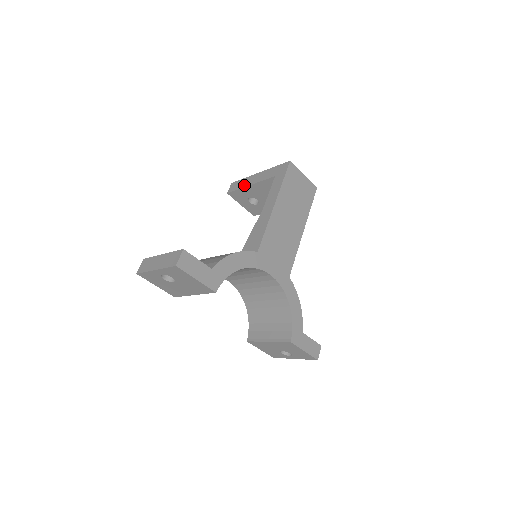
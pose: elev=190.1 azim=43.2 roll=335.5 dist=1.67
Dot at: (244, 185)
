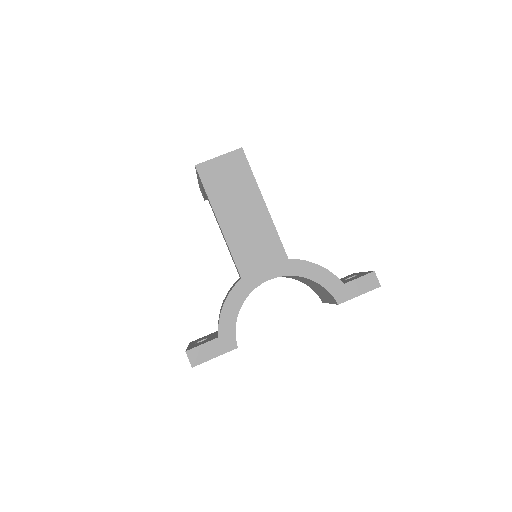
Dot at: occluded
